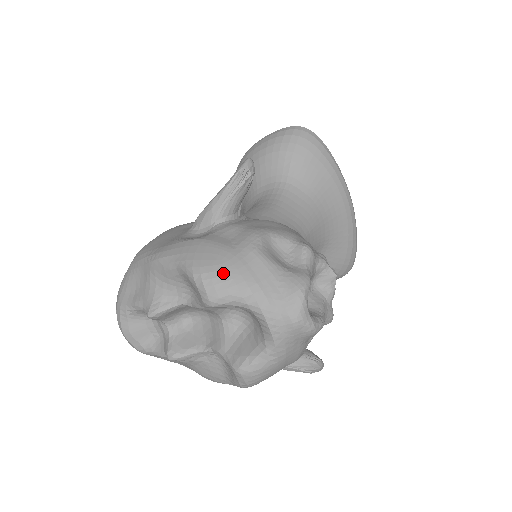
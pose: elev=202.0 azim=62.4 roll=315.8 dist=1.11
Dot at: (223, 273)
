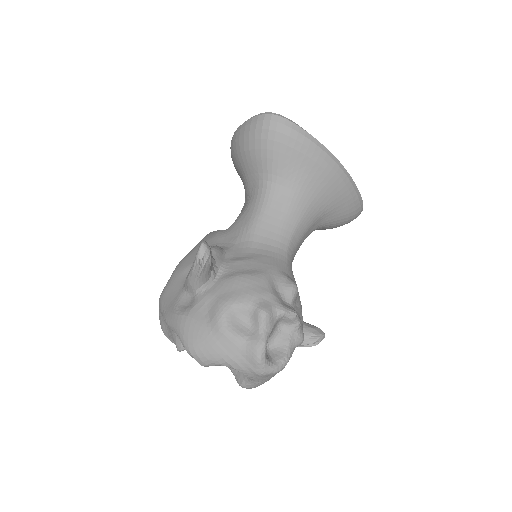
Dot at: (203, 350)
